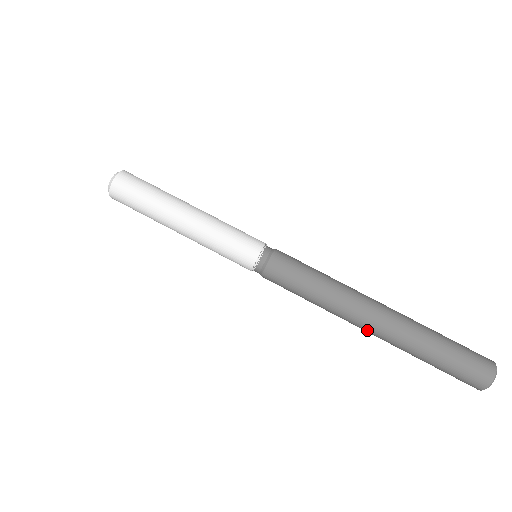
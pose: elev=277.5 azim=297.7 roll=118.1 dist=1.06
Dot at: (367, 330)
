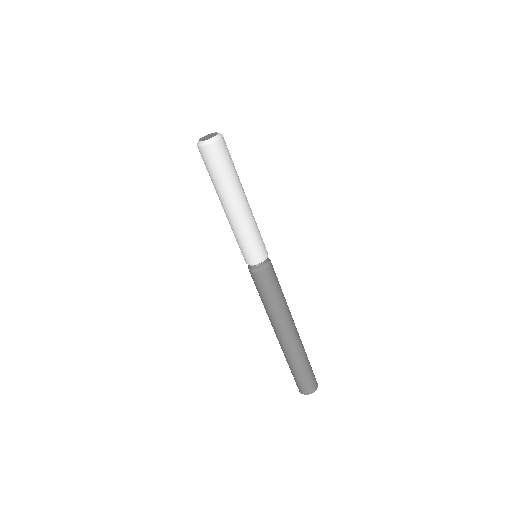
Dot at: (283, 337)
